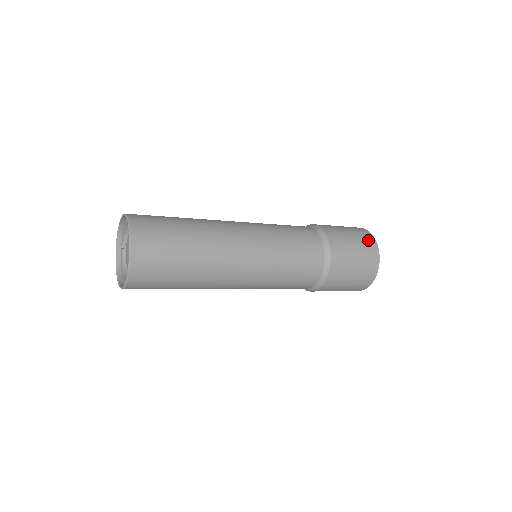
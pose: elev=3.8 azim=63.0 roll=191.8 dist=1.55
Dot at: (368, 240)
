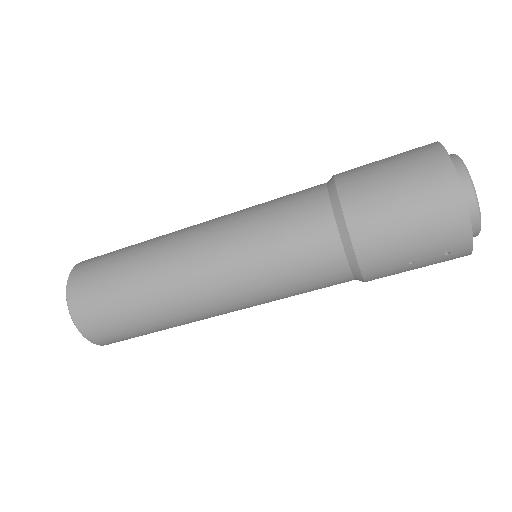
Dot at: (419, 148)
